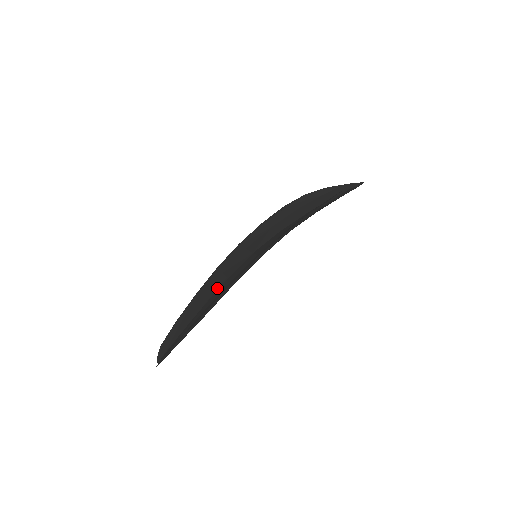
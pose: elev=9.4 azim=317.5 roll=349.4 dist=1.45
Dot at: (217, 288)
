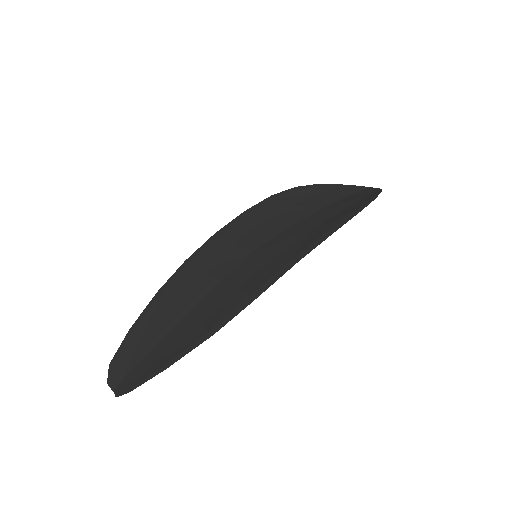
Dot at: (204, 292)
